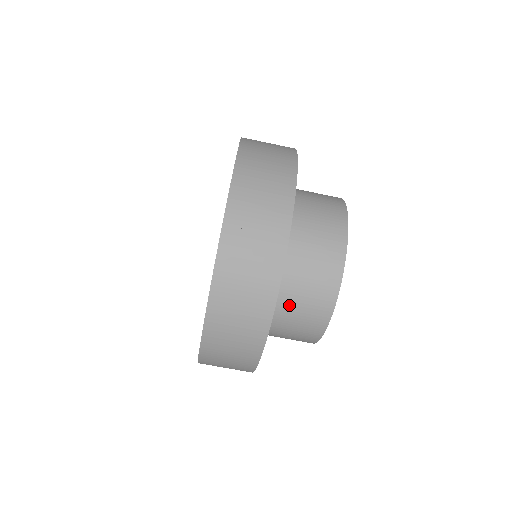
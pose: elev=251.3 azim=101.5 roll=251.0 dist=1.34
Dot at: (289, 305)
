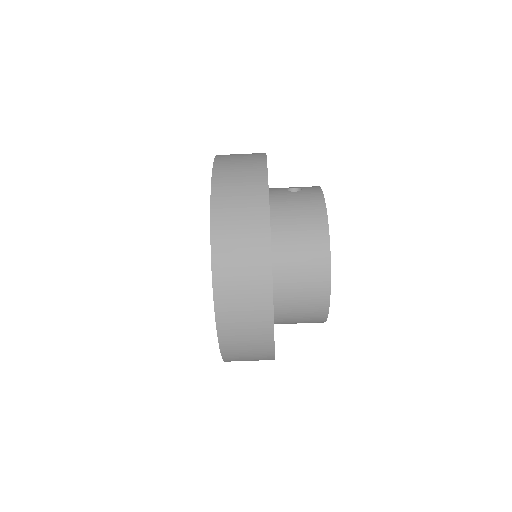
Dot at: (289, 314)
